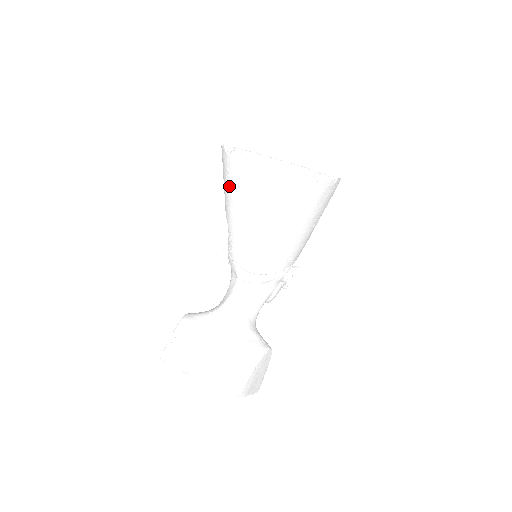
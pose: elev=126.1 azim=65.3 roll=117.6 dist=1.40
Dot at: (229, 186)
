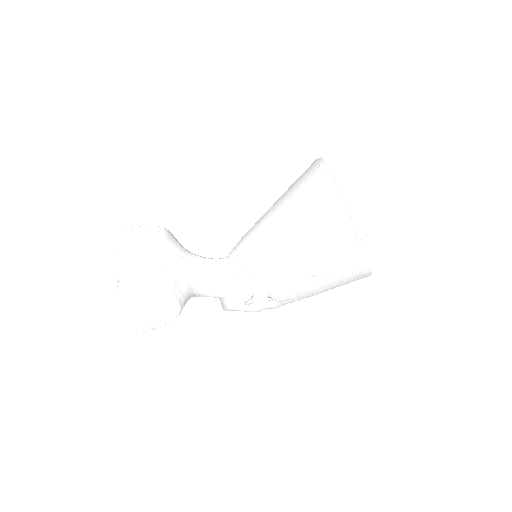
Dot at: (293, 183)
